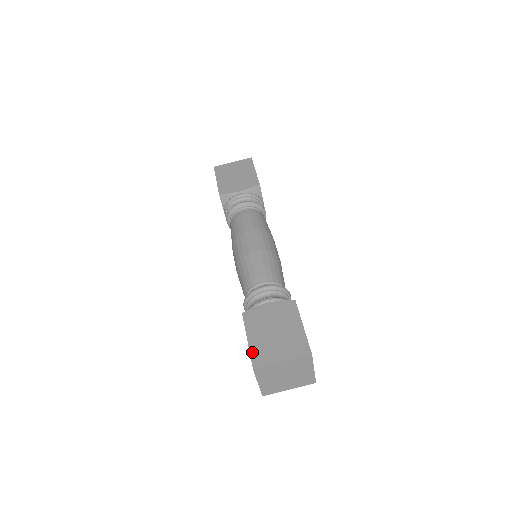
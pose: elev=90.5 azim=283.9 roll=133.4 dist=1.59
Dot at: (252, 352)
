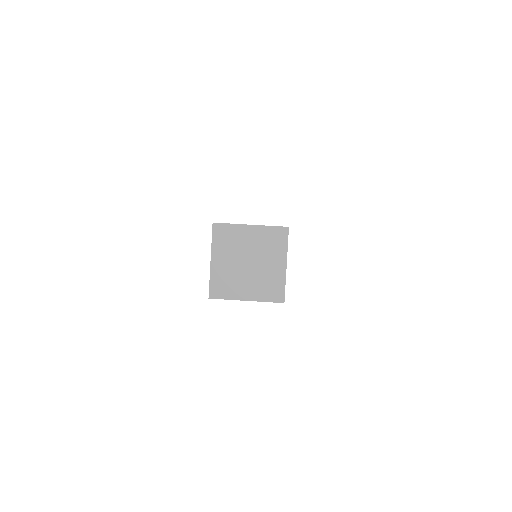
Dot at: occluded
